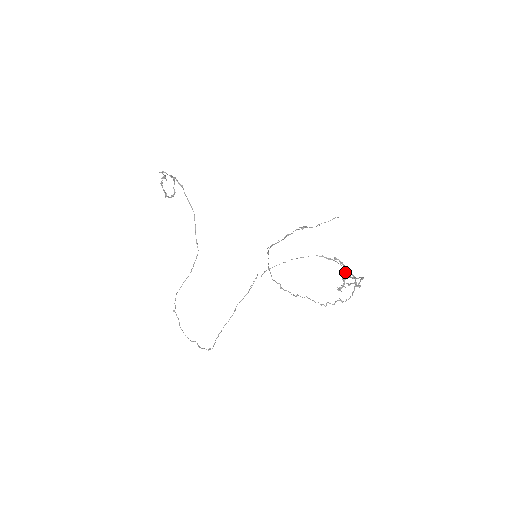
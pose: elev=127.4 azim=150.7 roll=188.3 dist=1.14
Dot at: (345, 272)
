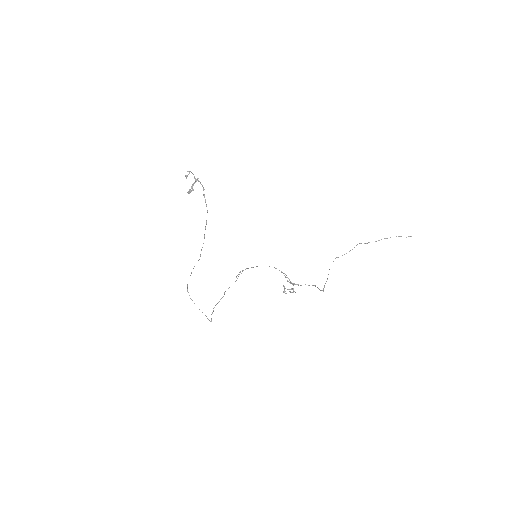
Dot at: occluded
